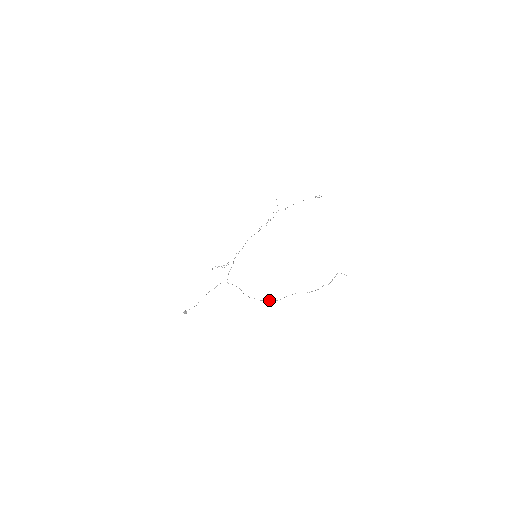
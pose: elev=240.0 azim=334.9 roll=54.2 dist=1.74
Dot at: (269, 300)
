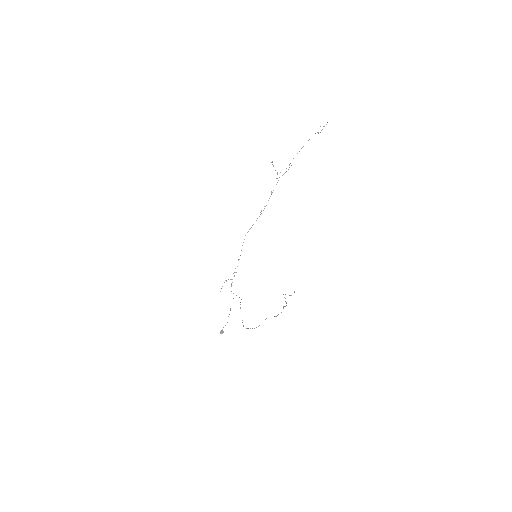
Dot at: (250, 328)
